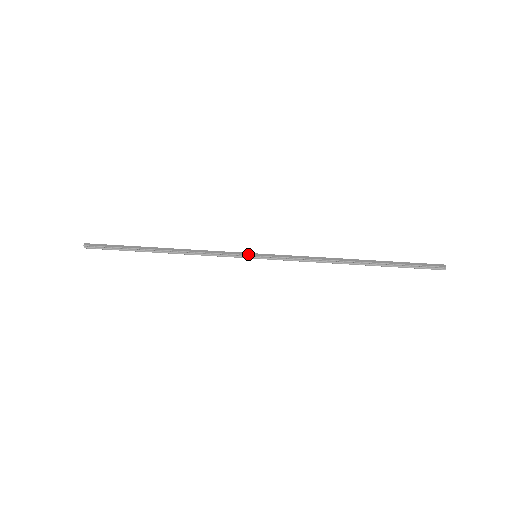
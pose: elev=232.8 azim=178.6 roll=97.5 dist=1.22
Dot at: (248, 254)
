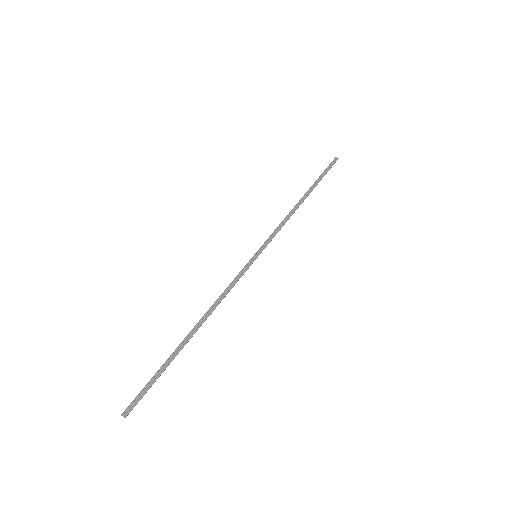
Dot at: (250, 259)
